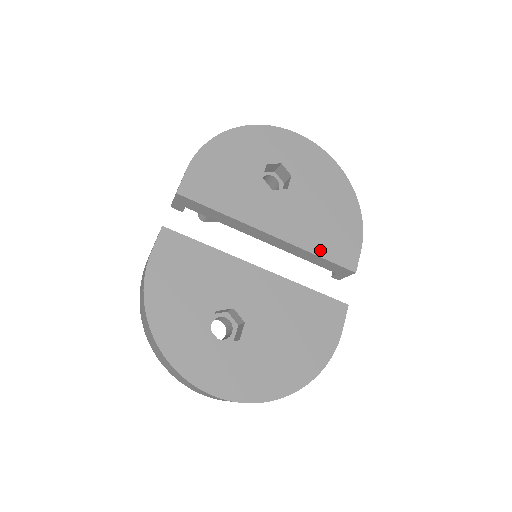
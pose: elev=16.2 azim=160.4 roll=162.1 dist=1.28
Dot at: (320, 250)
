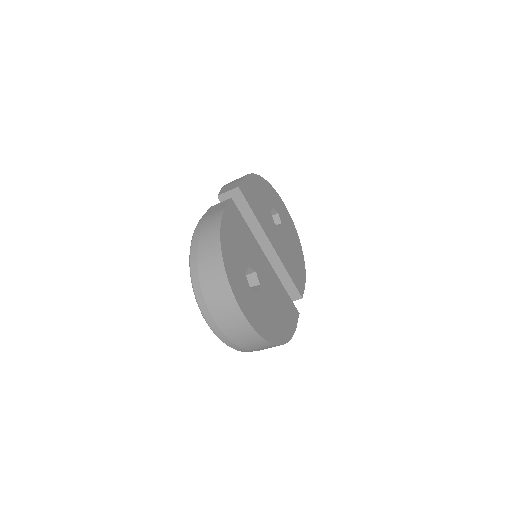
Dot at: (290, 273)
